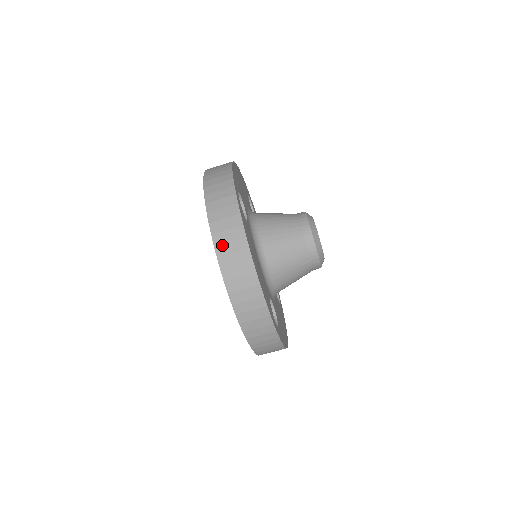
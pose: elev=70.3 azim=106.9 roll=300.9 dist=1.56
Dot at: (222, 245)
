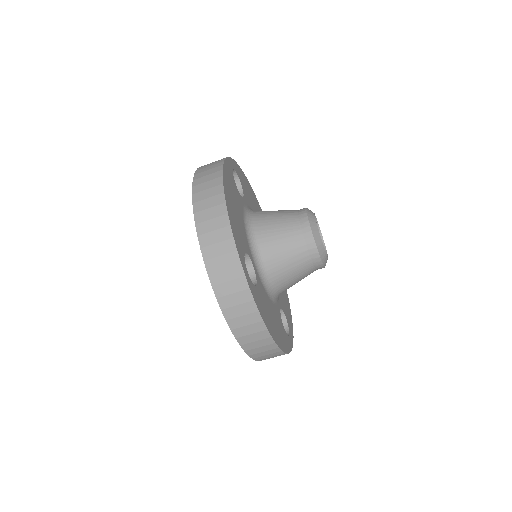
Dot at: (244, 337)
